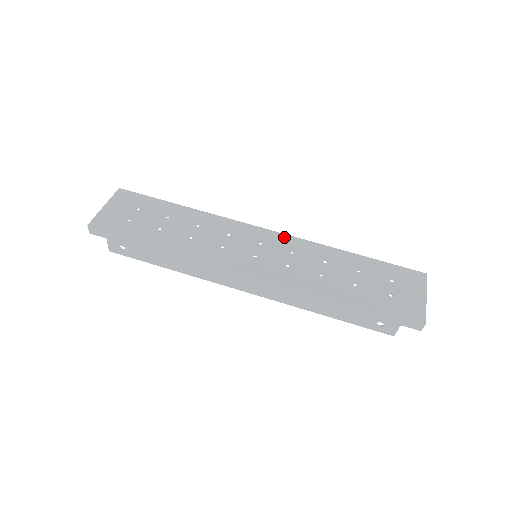
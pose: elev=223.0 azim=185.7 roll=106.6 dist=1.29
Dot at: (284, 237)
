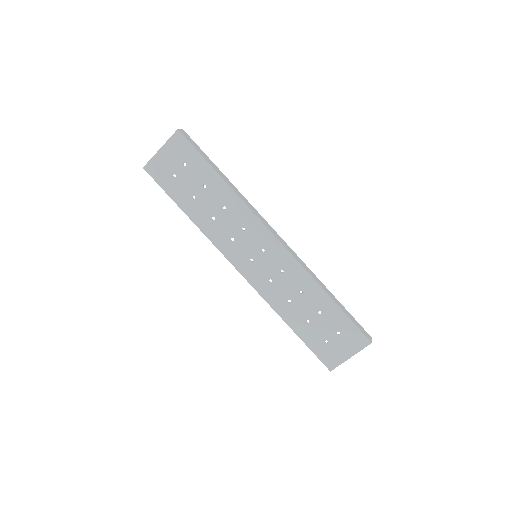
Dot at: (285, 254)
